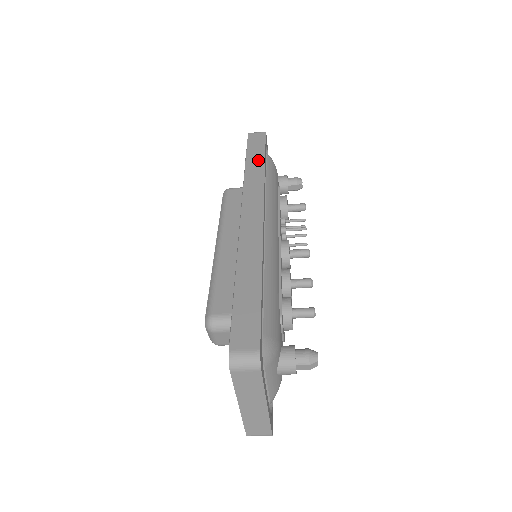
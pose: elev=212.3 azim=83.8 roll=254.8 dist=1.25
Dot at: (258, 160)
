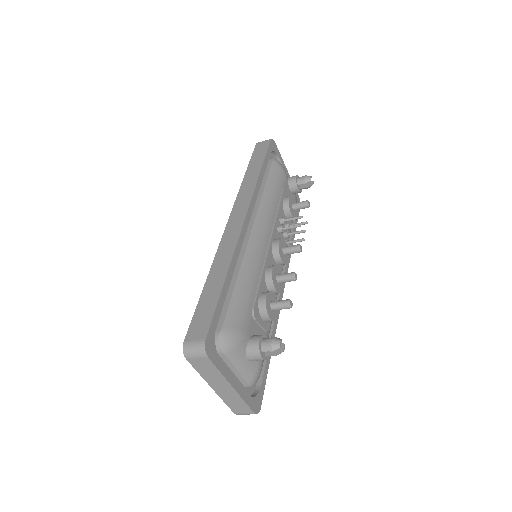
Dot at: (256, 168)
